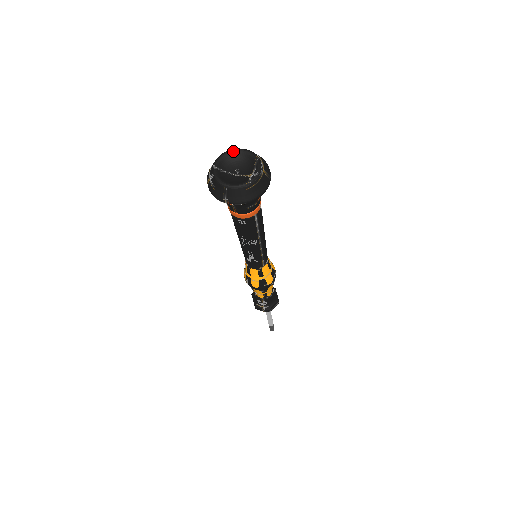
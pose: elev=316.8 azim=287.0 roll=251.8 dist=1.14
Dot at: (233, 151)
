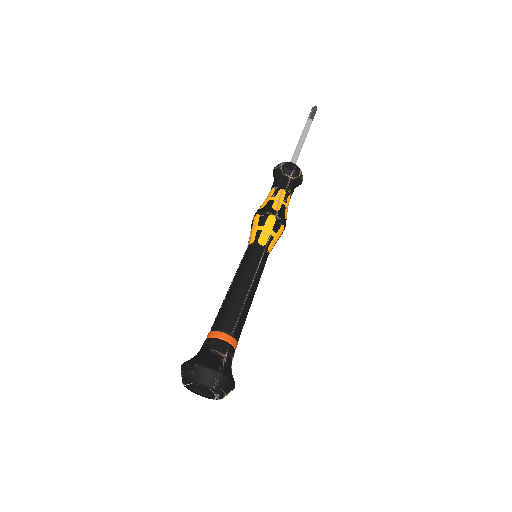
Dot at: occluded
